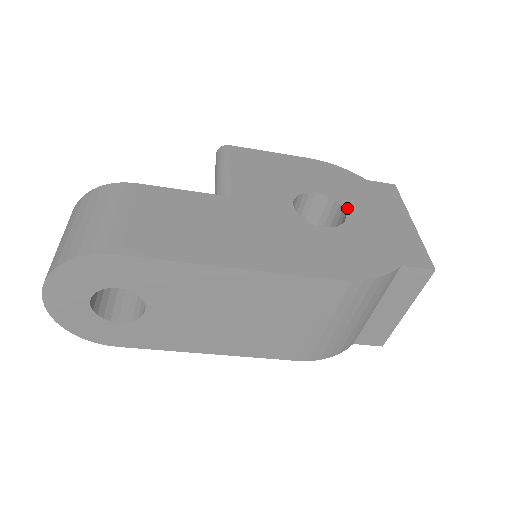
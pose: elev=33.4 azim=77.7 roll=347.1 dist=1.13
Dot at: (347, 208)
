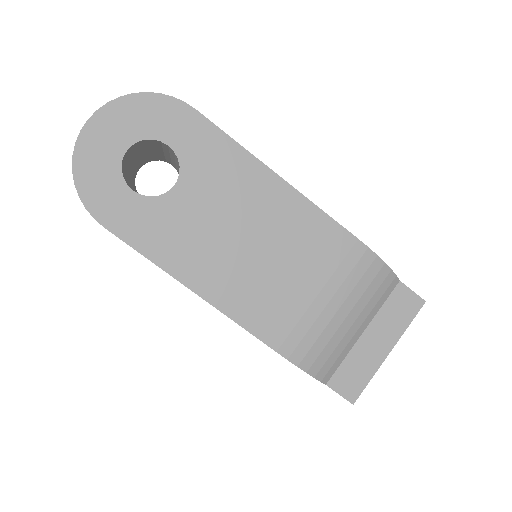
Dot at: occluded
